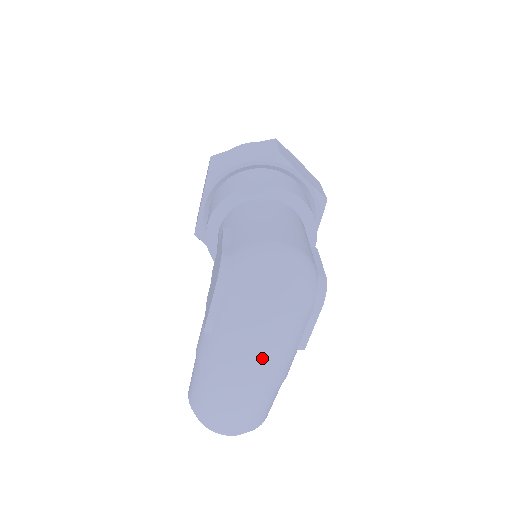
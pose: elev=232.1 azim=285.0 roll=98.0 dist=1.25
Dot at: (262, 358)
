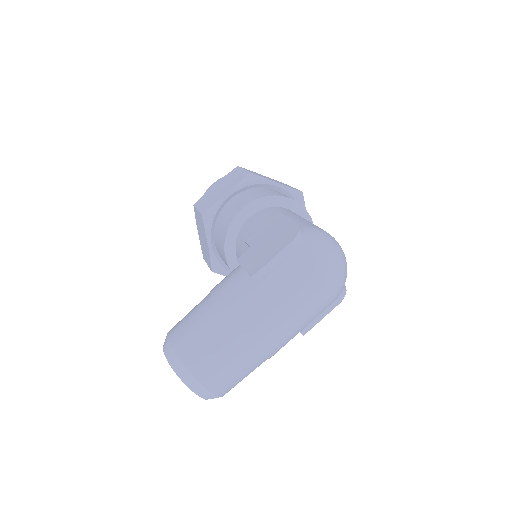
Dot at: (291, 320)
